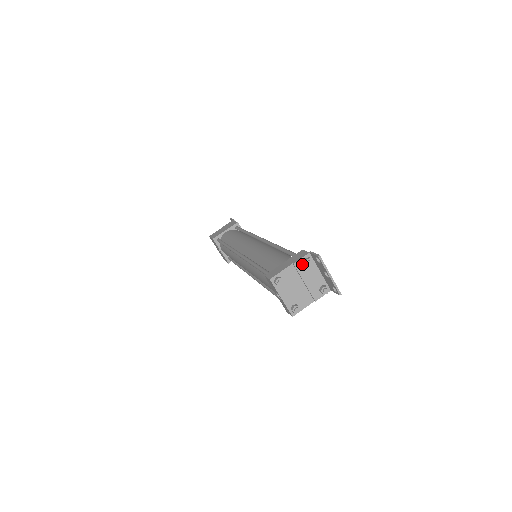
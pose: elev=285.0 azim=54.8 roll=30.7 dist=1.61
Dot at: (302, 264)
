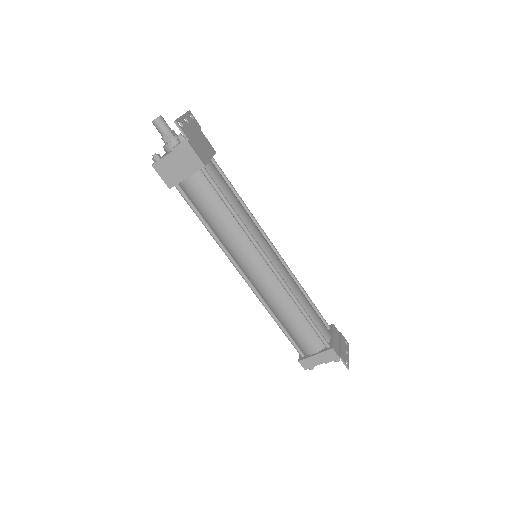
Dot at: (331, 359)
